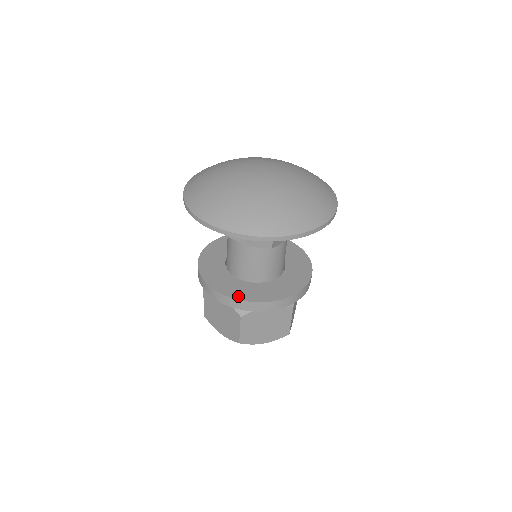
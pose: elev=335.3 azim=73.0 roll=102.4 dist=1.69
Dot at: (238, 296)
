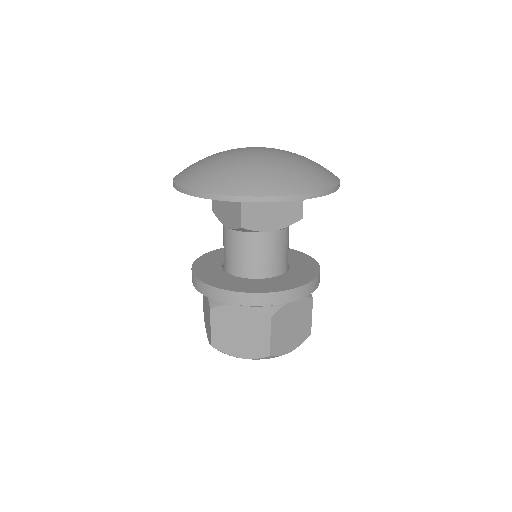
Dot at: (206, 280)
